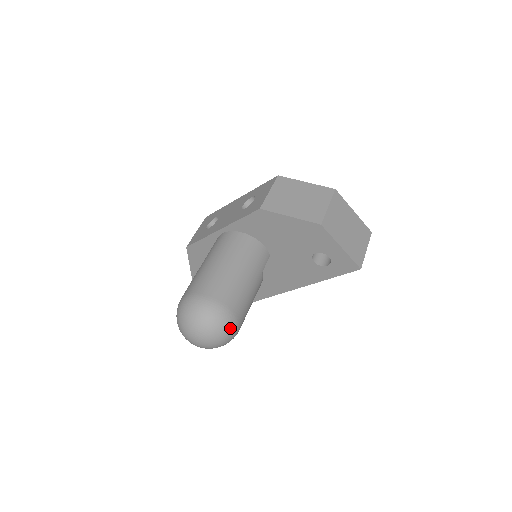
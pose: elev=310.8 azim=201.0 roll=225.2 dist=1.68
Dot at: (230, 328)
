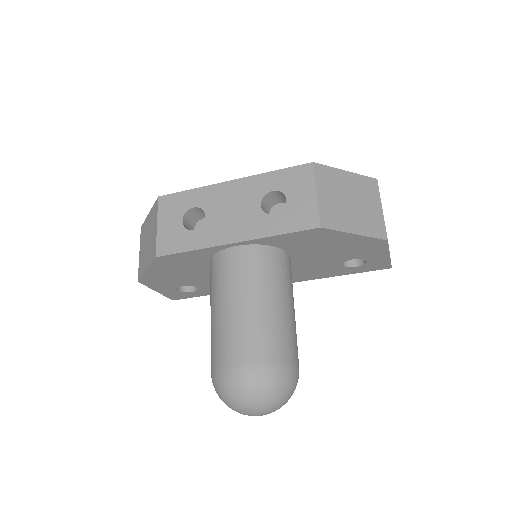
Dot at: occluded
